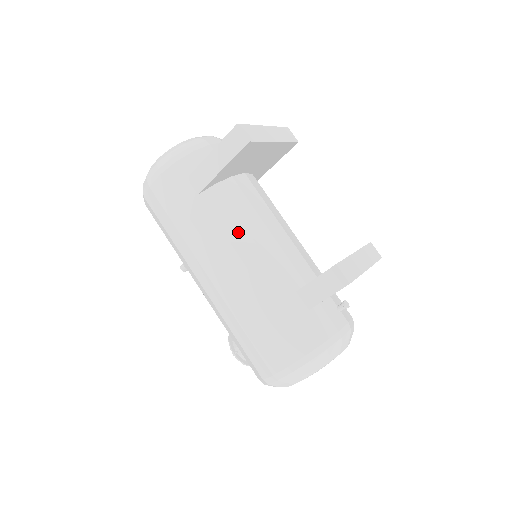
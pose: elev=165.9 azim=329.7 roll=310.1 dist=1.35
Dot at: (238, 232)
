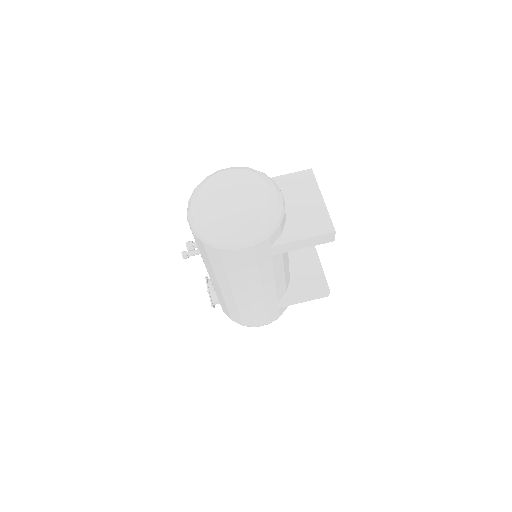
Dot at: (280, 270)
